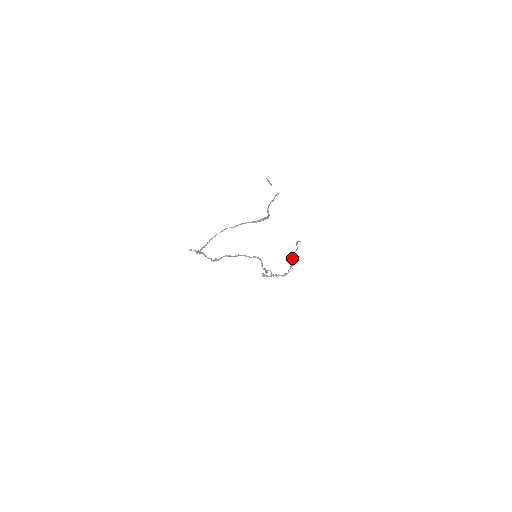
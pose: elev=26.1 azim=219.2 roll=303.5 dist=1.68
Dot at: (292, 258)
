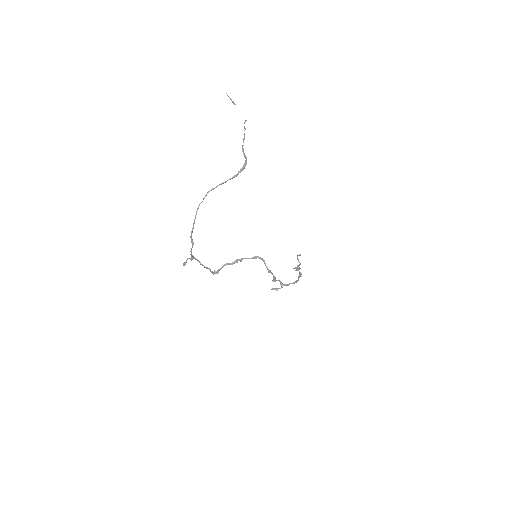
Dot at: (297, 269)
